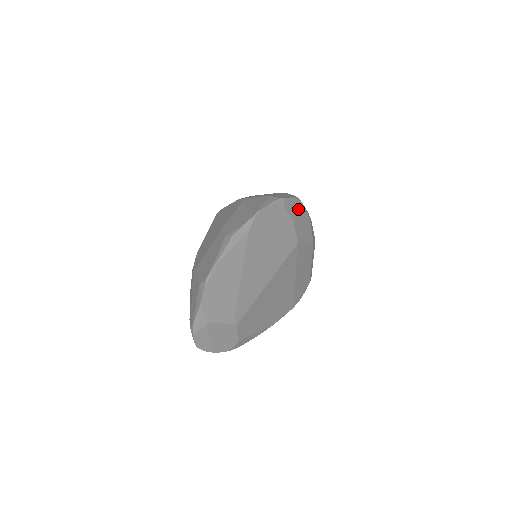
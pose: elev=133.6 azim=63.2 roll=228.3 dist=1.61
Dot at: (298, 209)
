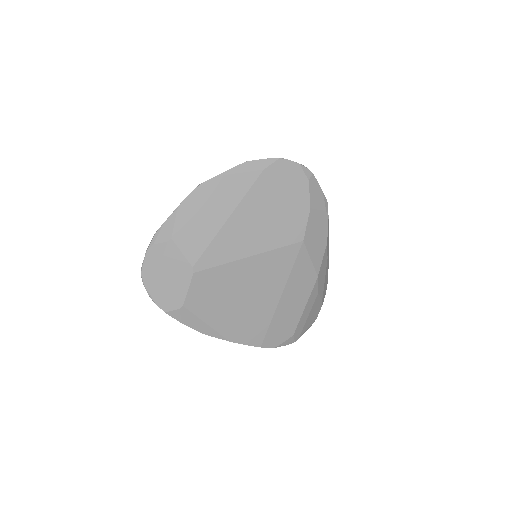
Dot at: (321, 206)
